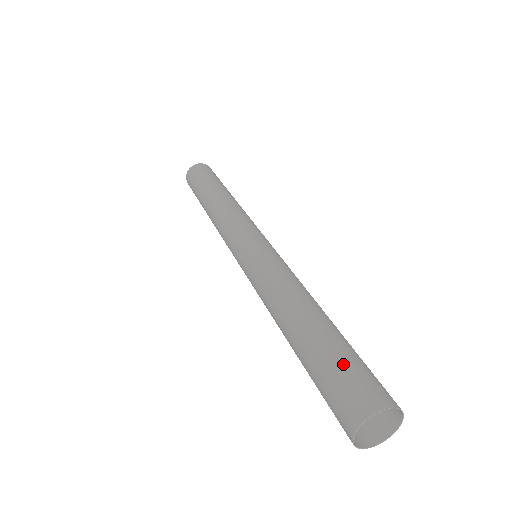
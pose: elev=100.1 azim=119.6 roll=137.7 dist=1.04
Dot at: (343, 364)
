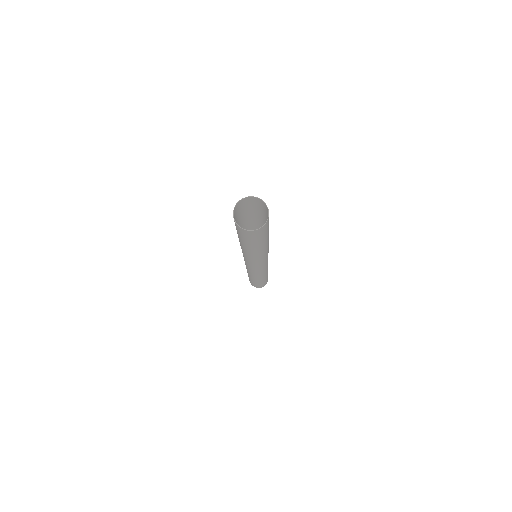
Dot at: (249, 209)
